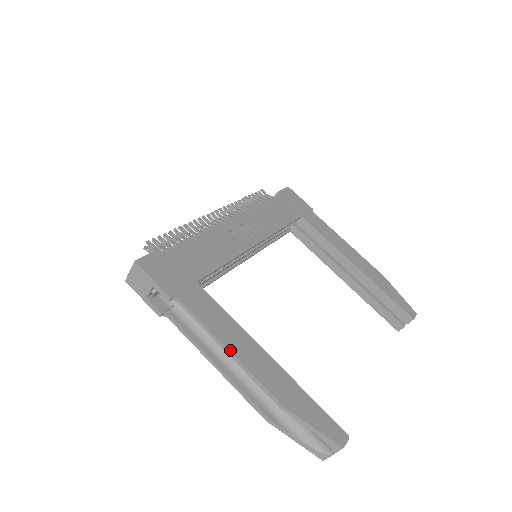
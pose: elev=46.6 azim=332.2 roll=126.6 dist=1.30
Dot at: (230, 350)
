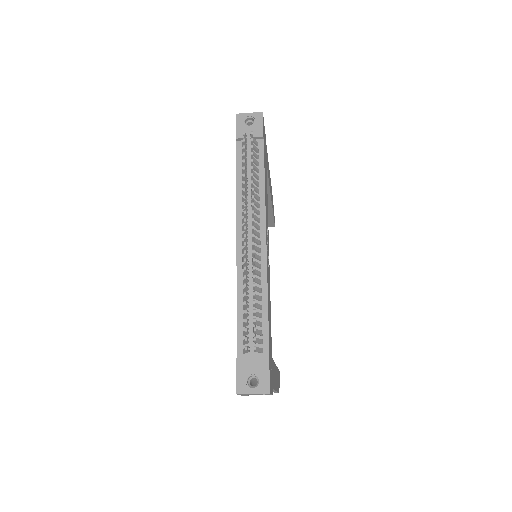
Dot at: (276, 390)
